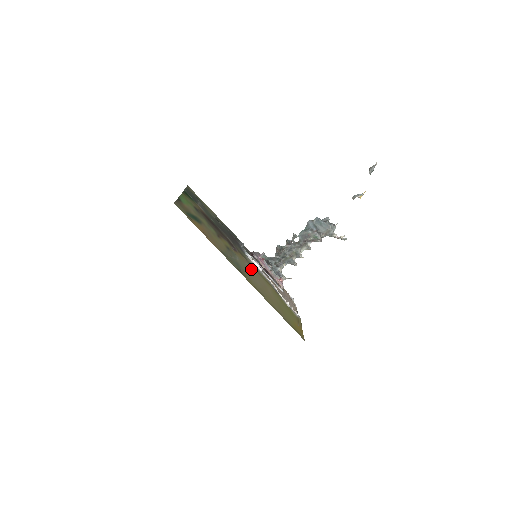
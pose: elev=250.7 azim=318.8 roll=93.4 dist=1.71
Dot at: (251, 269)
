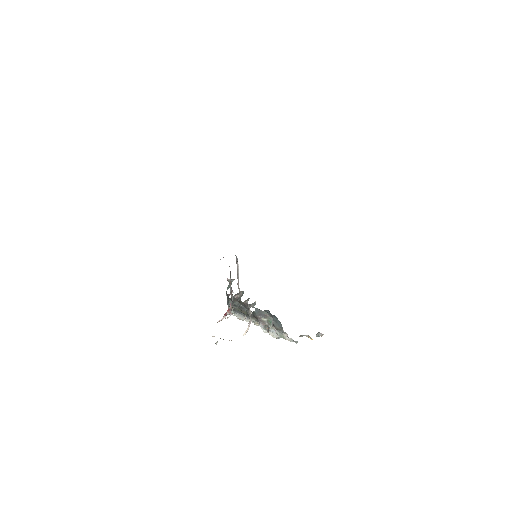
Dot at: occluded
